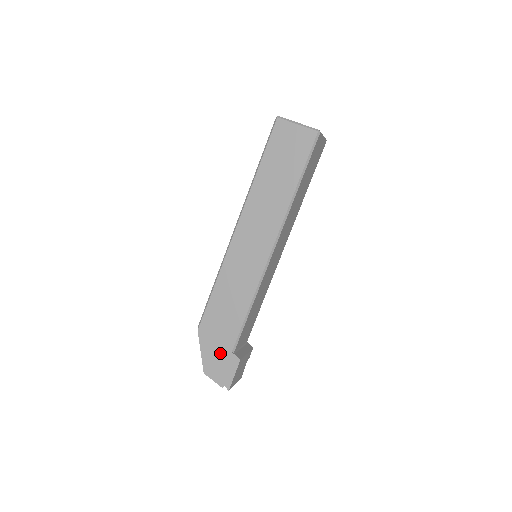
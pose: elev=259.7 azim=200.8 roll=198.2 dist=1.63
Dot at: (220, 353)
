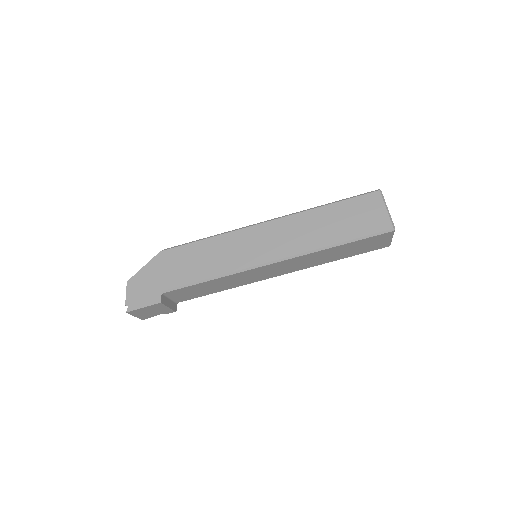
Dot at: (154, 282)
